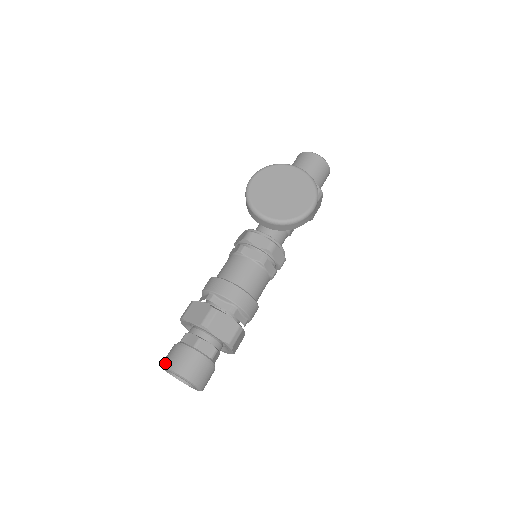
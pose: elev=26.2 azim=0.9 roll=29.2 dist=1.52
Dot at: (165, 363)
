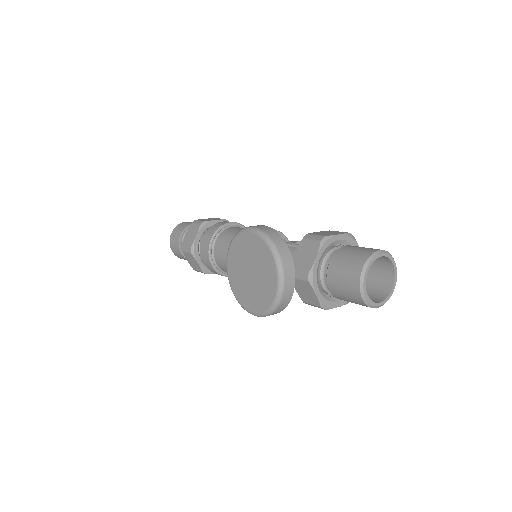
Dot at: (175, 228)
